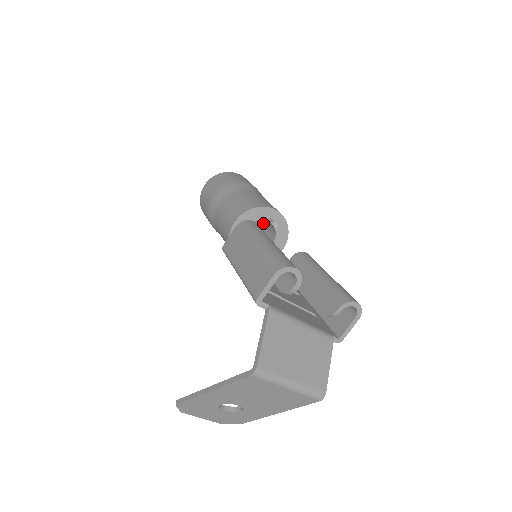
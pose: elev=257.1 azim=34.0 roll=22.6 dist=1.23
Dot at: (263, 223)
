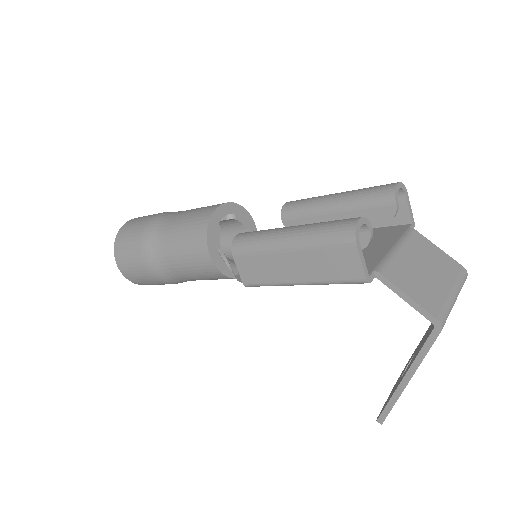
Dot at: occluded
